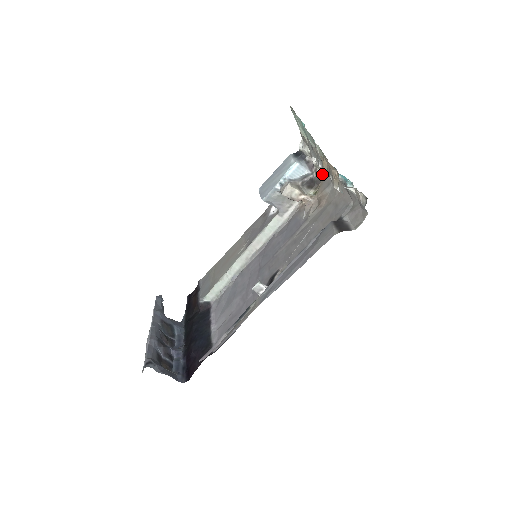
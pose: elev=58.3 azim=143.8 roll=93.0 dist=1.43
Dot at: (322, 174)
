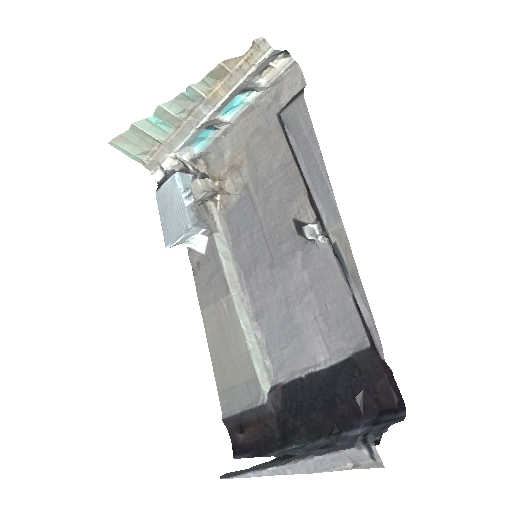
Dot at: (201, 169)
